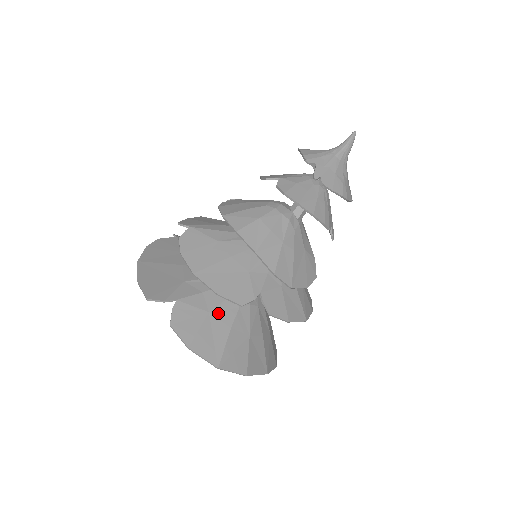
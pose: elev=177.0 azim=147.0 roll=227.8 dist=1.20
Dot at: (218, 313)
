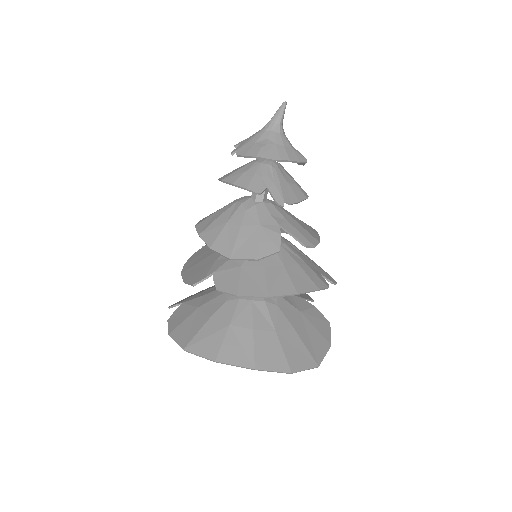
Dot at: (206, 307)
